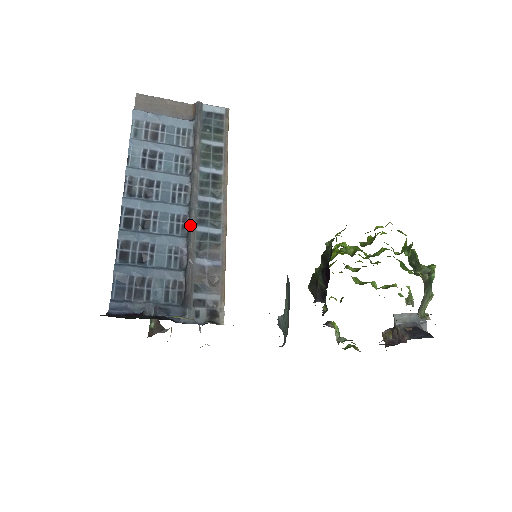
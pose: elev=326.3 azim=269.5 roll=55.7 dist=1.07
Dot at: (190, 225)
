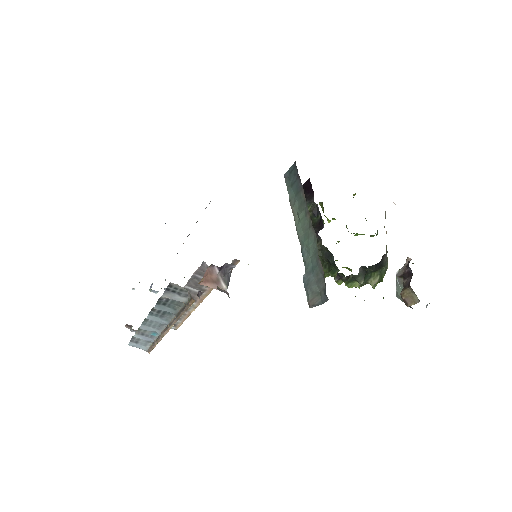
Dot at: occluded
